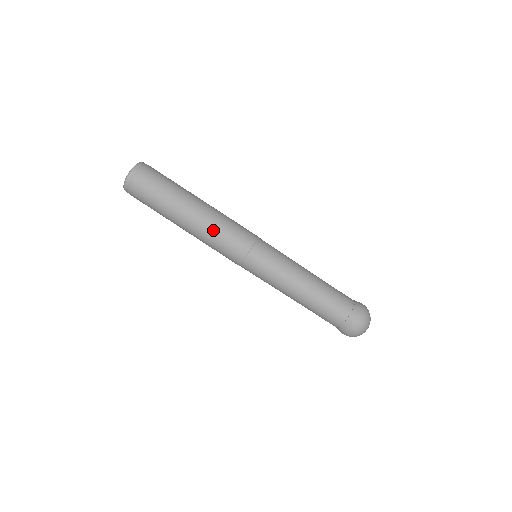
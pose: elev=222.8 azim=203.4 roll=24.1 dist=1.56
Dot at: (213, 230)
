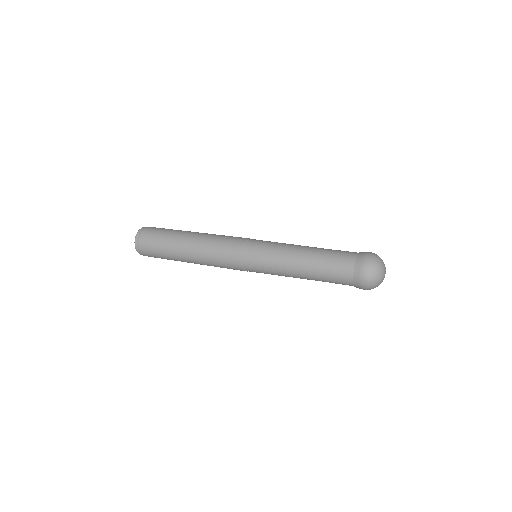
Dot at: (210, 264)
